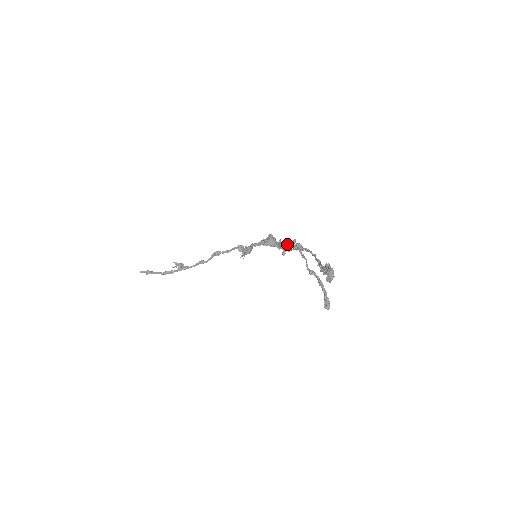
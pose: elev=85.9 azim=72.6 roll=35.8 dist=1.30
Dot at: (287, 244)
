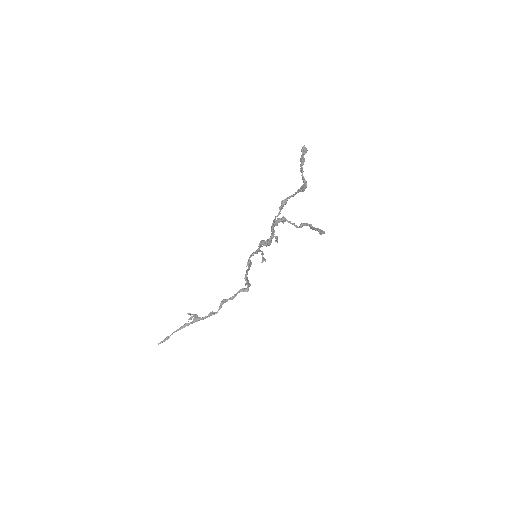
Dot at: (275, 221)
